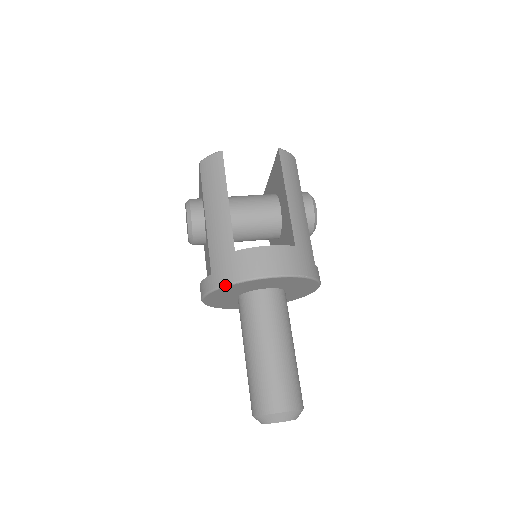
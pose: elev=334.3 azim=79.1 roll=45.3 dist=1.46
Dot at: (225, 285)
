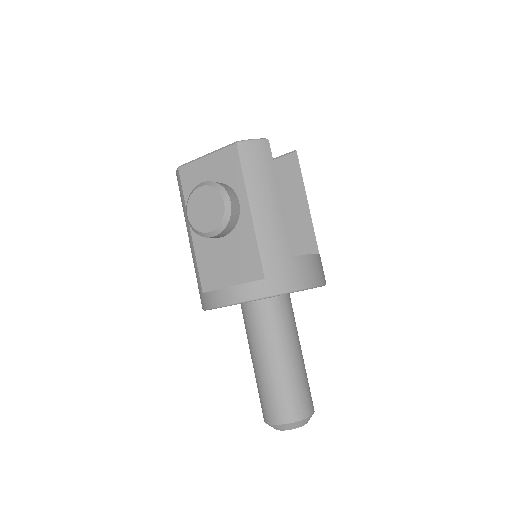
Dot at: (287, 292)
